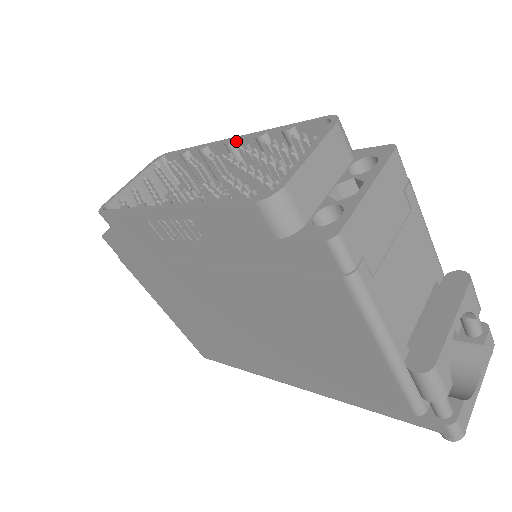
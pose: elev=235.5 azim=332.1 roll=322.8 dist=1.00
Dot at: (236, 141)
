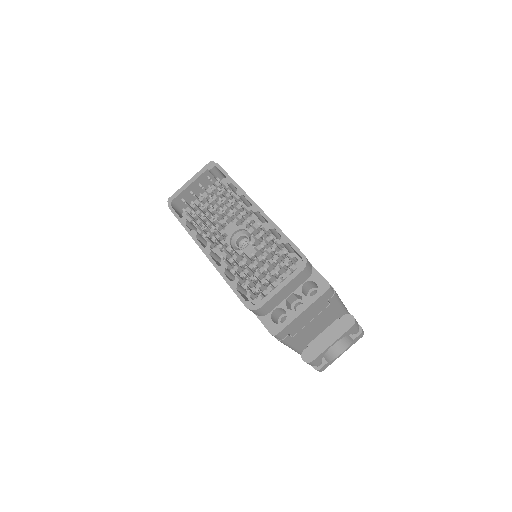
Dot at: (259, 211)
